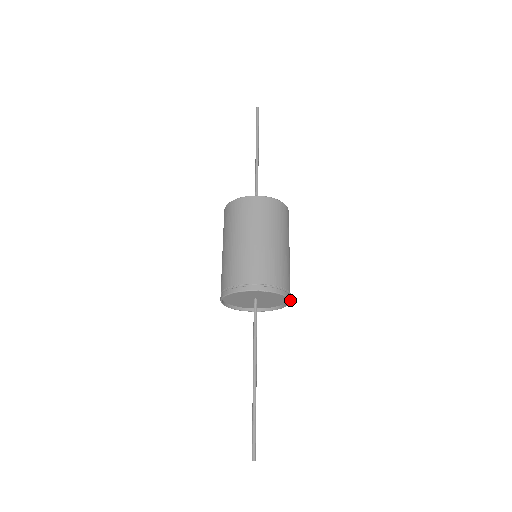
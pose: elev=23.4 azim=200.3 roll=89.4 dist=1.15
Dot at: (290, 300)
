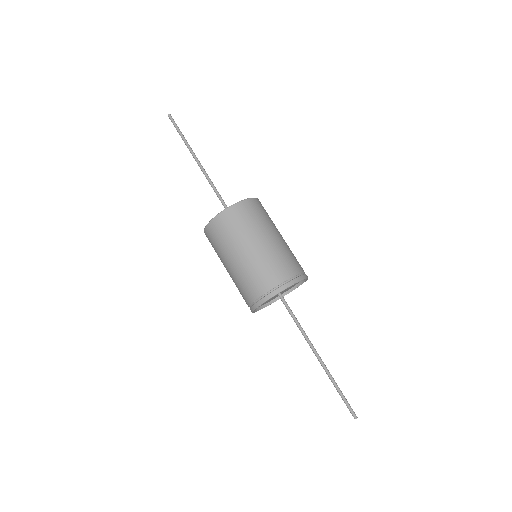
Dot at: (307, 279)
